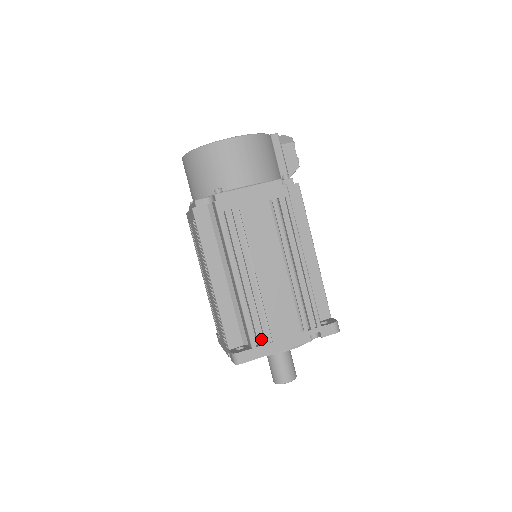
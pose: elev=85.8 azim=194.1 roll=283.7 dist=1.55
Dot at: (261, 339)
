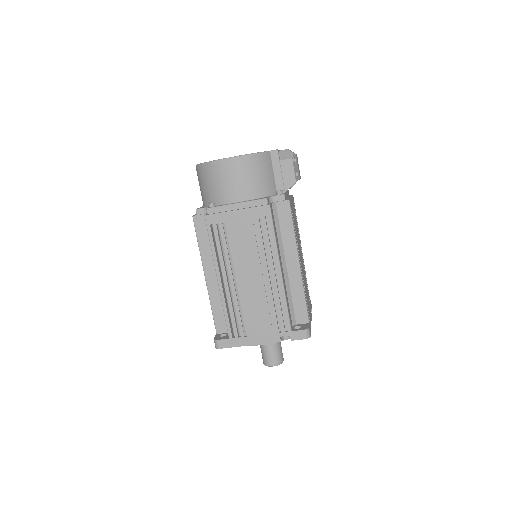
Dot at: (237, 333)
